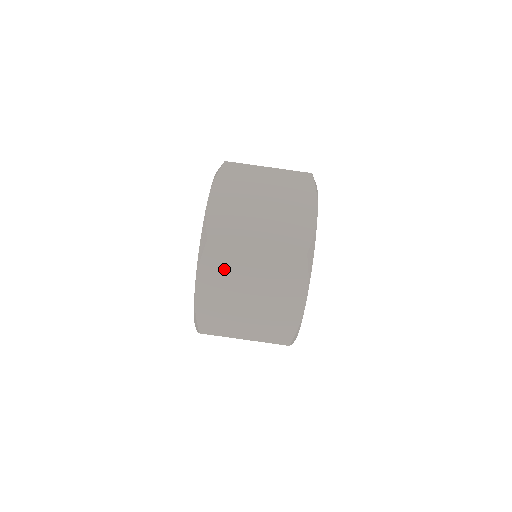
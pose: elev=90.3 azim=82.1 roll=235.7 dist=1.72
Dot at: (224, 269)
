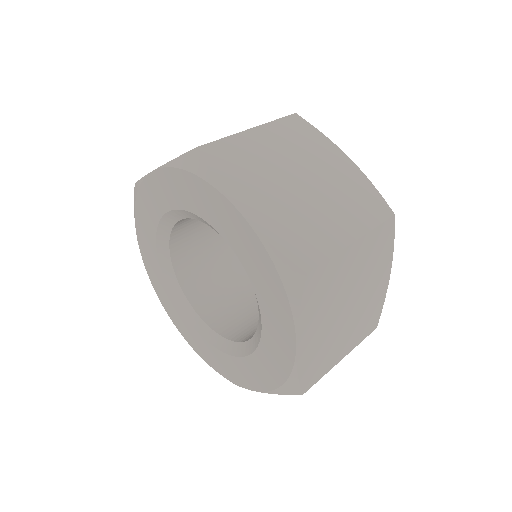
Dot at: occluded
